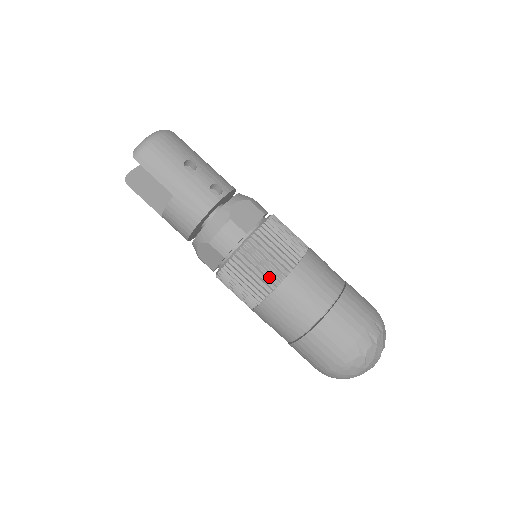
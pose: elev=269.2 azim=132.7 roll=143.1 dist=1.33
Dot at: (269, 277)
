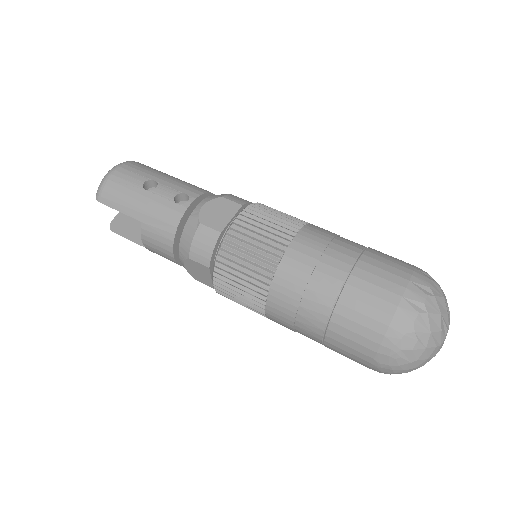
Dot at: (259, 272)
